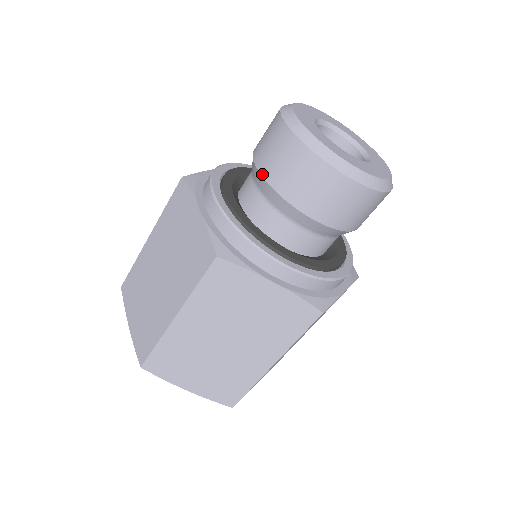
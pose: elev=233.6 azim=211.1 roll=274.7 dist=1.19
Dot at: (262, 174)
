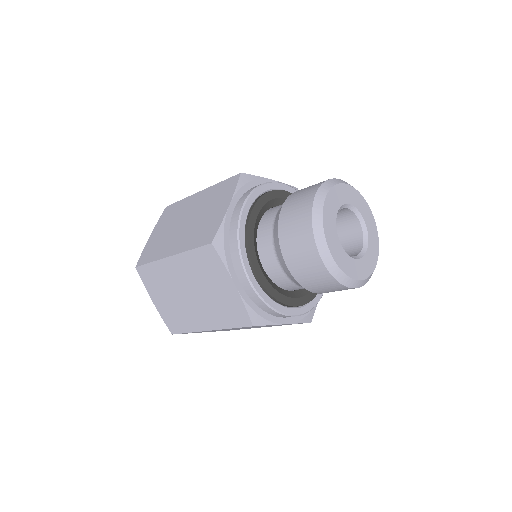
Dot at: (290, 270)
